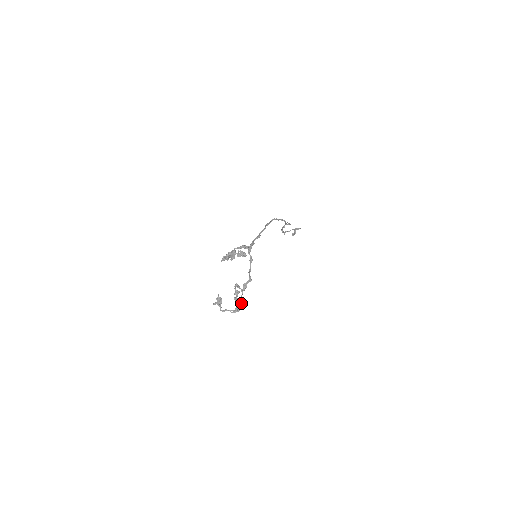
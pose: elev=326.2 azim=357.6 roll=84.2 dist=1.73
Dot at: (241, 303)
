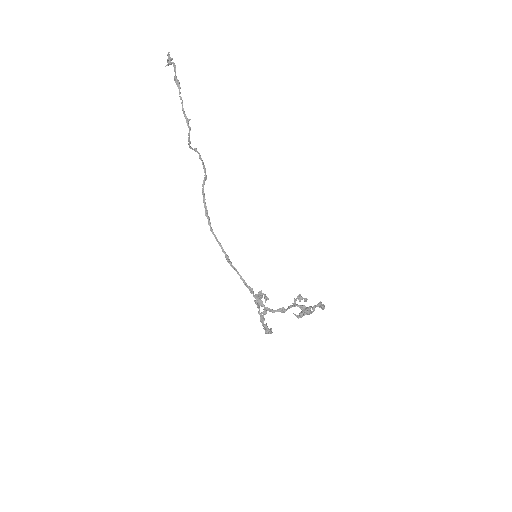
Dot at: occluded
